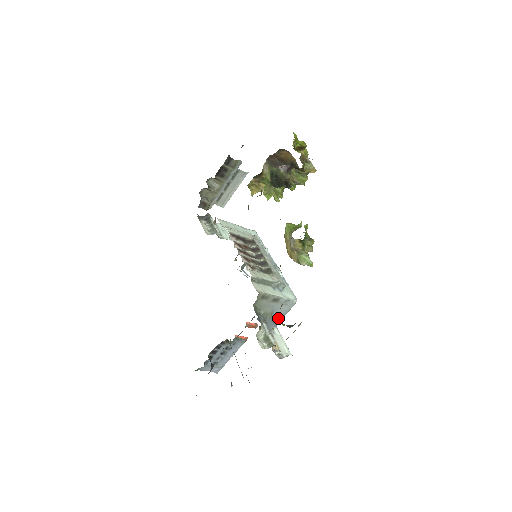
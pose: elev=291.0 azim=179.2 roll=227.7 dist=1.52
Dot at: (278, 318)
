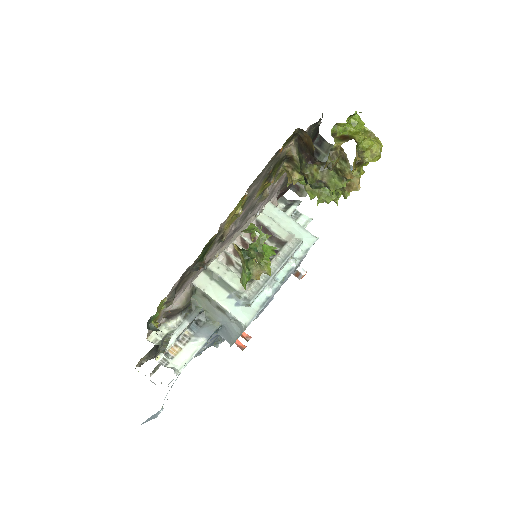
Dot at: (231, 335)
